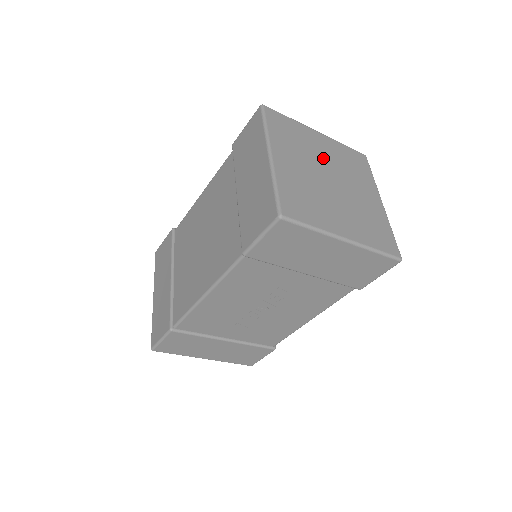
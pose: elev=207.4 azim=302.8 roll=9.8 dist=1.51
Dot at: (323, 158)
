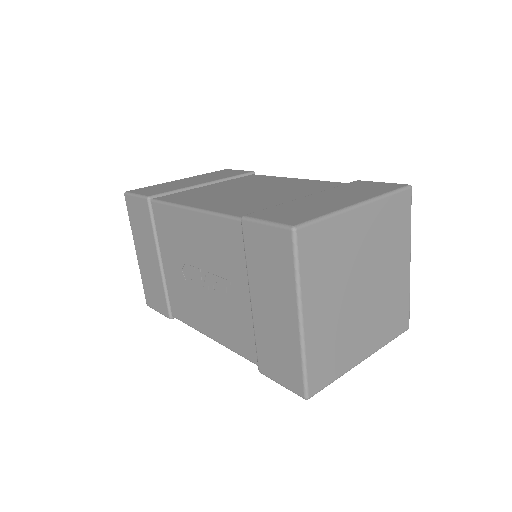
Dot at: (384, 273)
